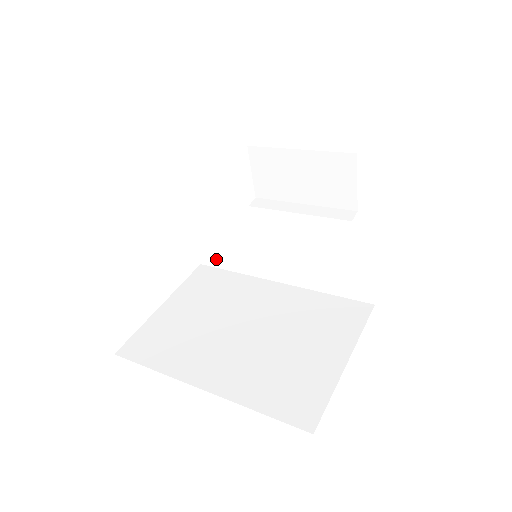
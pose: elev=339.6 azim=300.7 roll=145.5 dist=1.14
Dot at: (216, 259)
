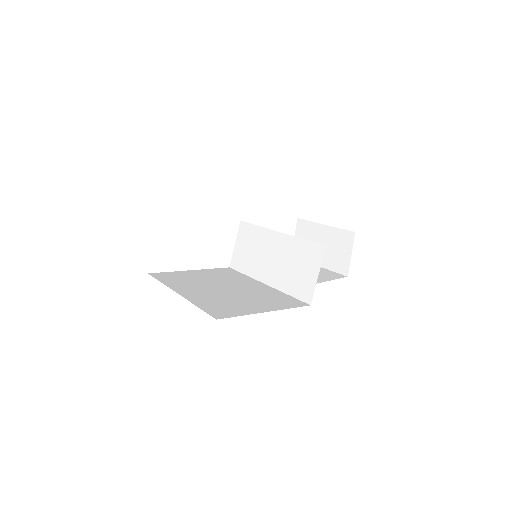
Dot at: (239, 264)
